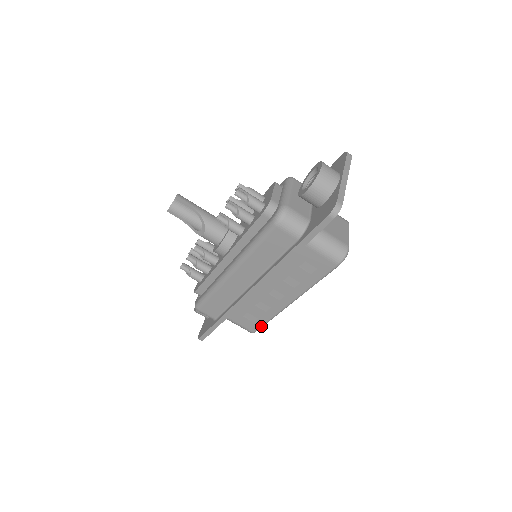
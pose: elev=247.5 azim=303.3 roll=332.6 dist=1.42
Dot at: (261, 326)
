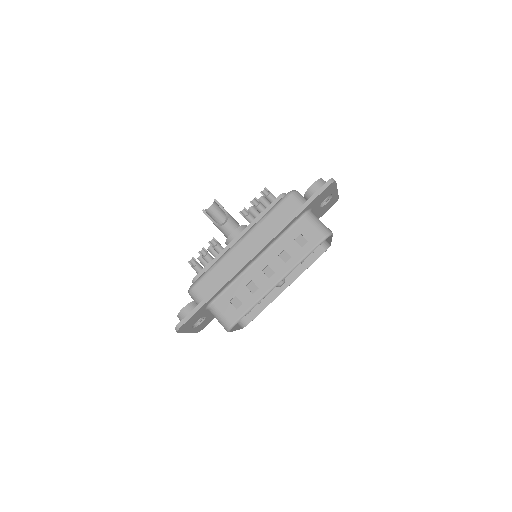
Dot at: (242, 315)
